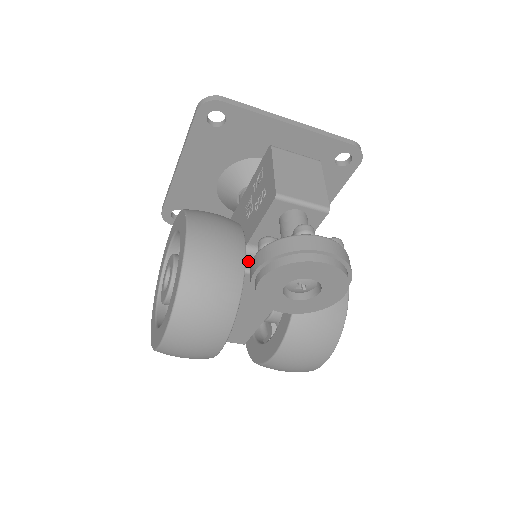
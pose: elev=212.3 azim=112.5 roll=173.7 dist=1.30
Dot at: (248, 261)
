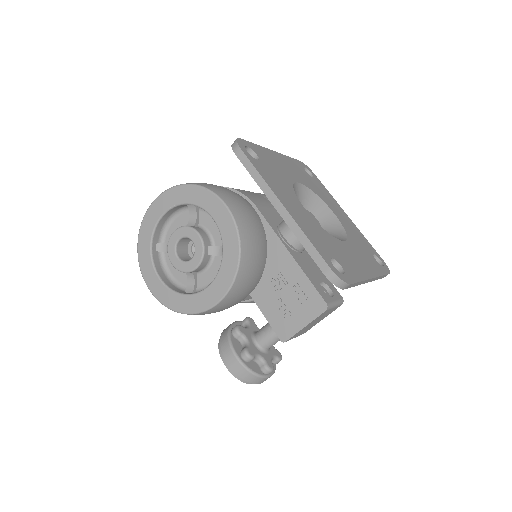
Dot at: occluded
